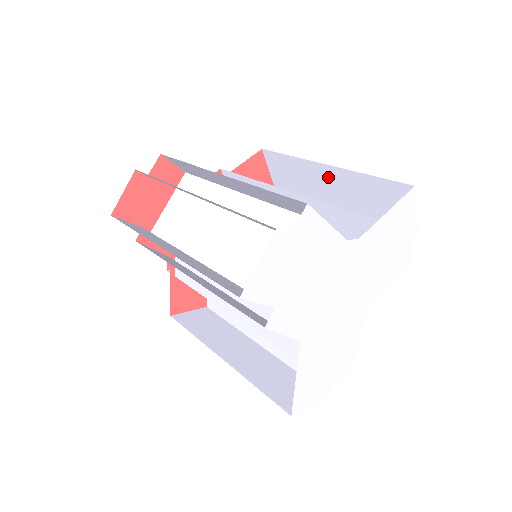
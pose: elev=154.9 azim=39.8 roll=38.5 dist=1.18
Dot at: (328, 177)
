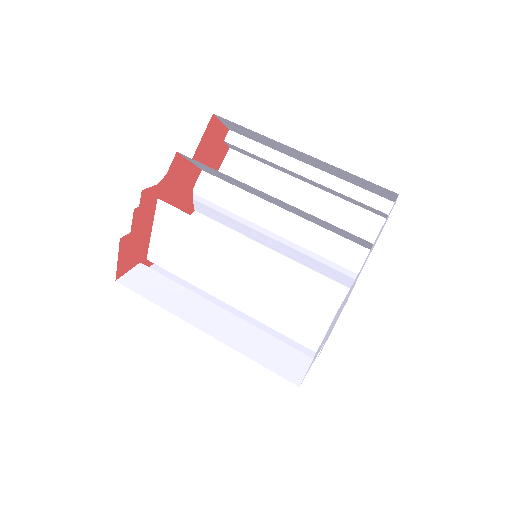
Dot at: (301, 155)
